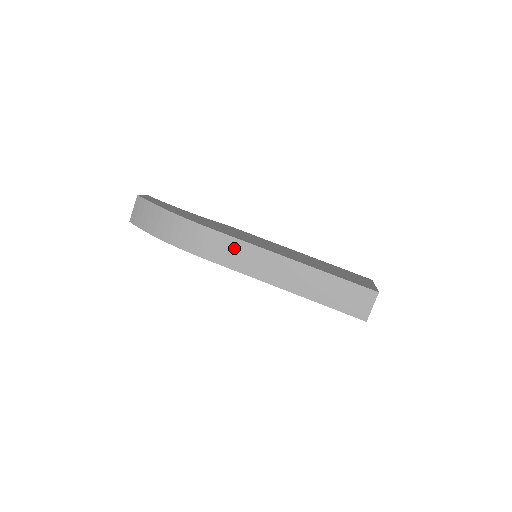
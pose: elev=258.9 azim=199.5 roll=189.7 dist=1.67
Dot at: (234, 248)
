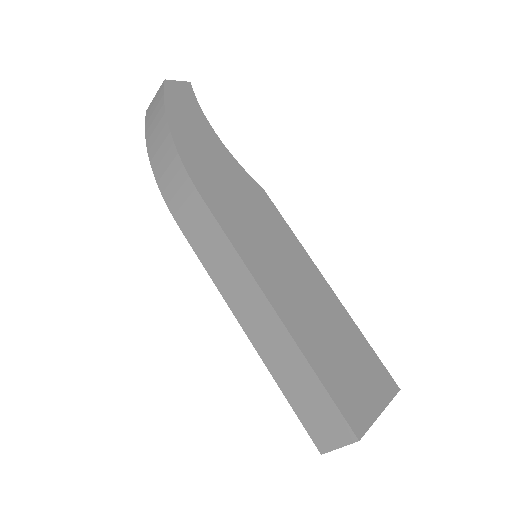
Dot at: (213, 237)
